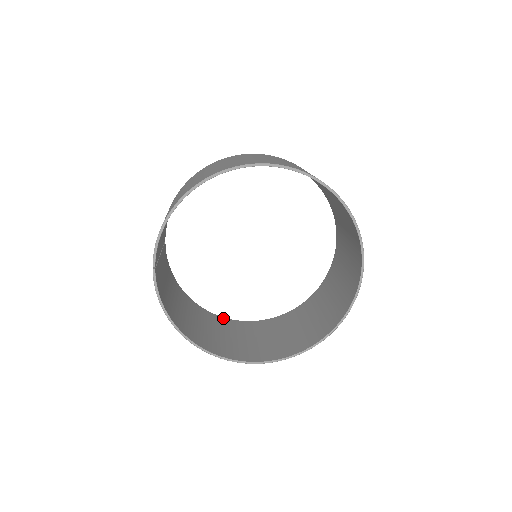
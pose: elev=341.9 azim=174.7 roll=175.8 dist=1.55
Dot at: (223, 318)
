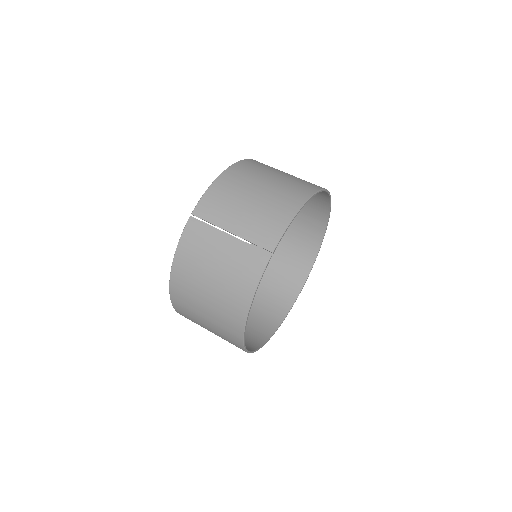
Dot at: occluded
